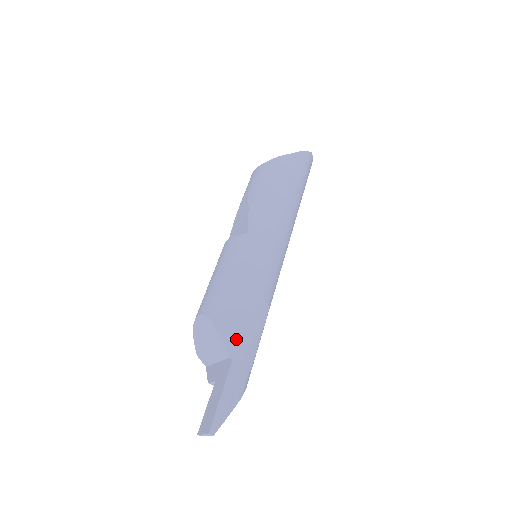
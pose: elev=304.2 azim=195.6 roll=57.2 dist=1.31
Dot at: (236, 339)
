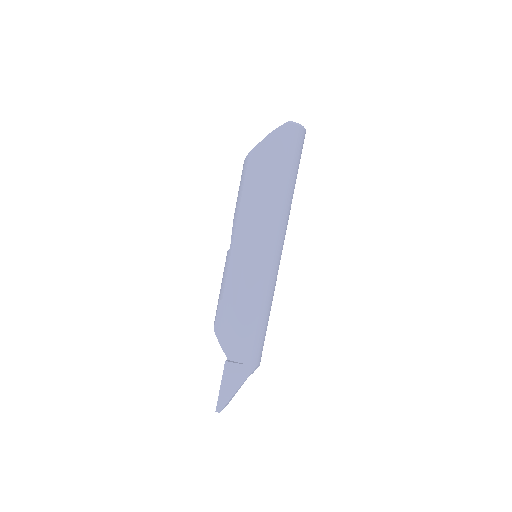
Dot at: (230, 344)
